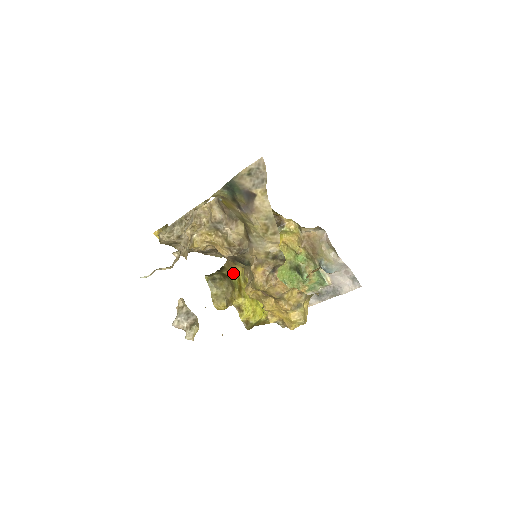
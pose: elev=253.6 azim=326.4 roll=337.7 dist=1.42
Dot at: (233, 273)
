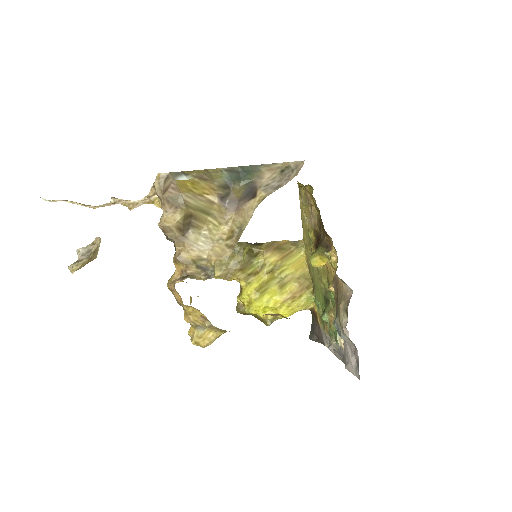
Dot at: (261, 256)
